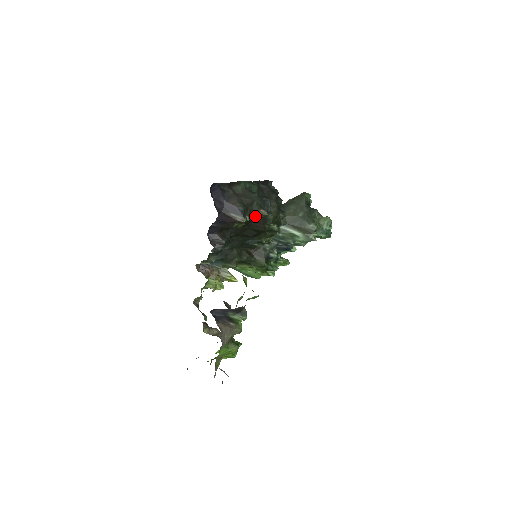
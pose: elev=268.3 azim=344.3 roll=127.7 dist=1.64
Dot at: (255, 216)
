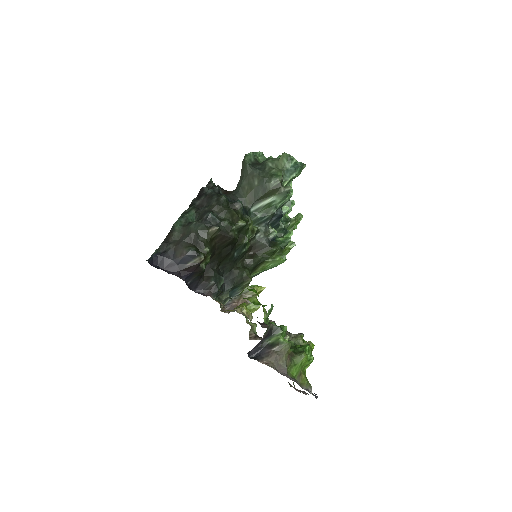
Dot at: (212, 239)
